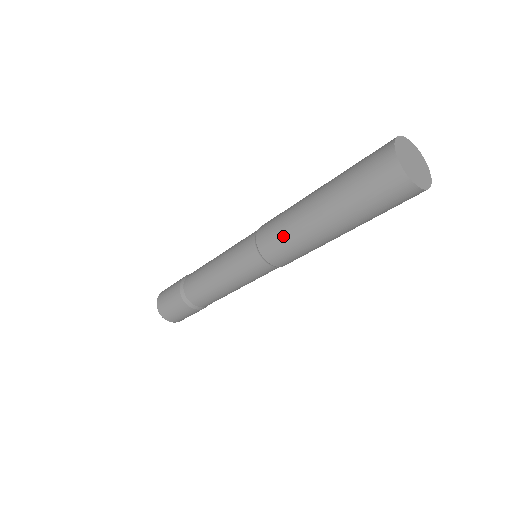
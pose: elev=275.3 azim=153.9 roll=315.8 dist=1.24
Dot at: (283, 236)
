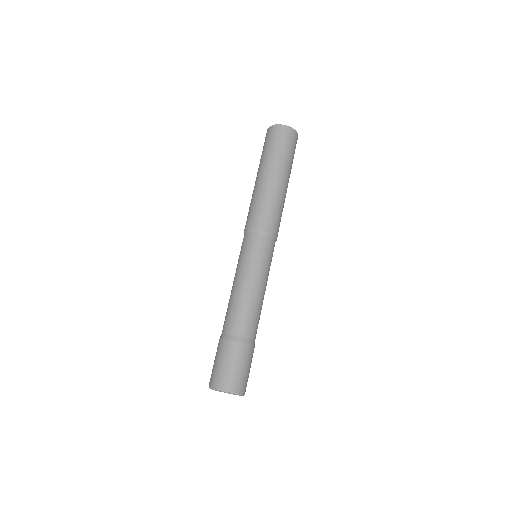
Dot at: (265, 206)
